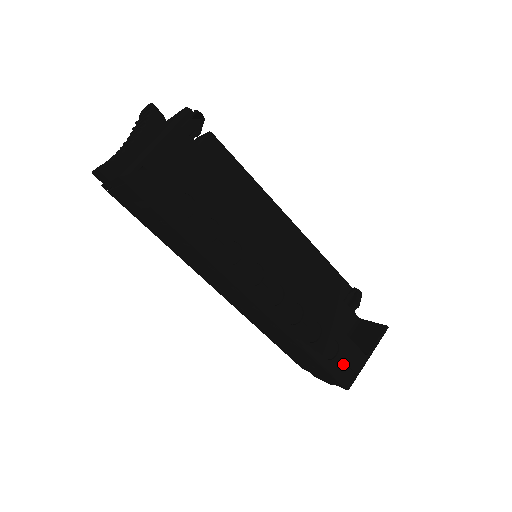
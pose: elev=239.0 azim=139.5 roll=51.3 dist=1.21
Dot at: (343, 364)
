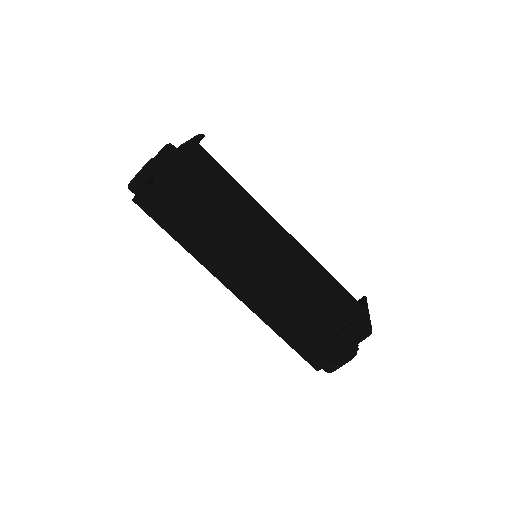
Dot at: (358, 310)
